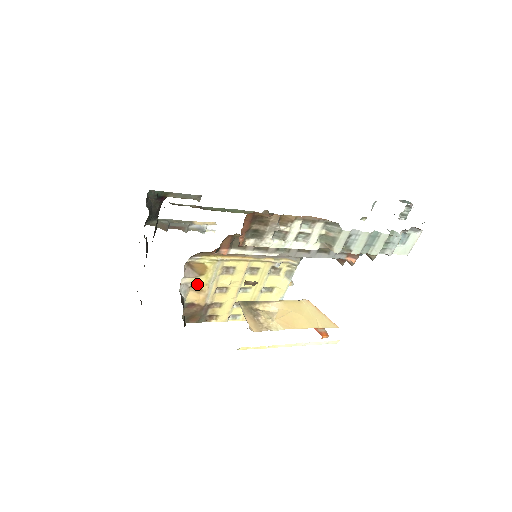
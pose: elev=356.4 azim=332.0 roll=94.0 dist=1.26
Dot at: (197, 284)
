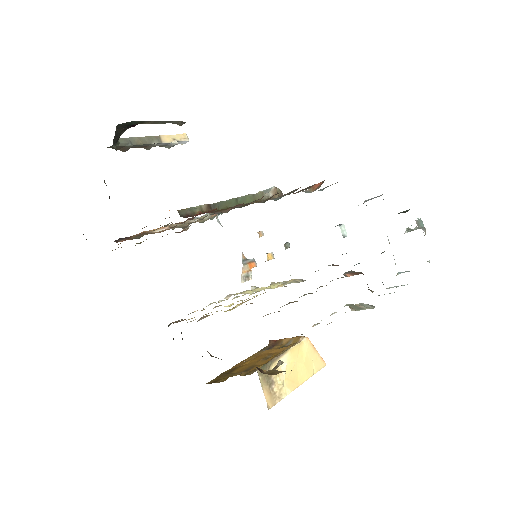
Dot at: occluded
